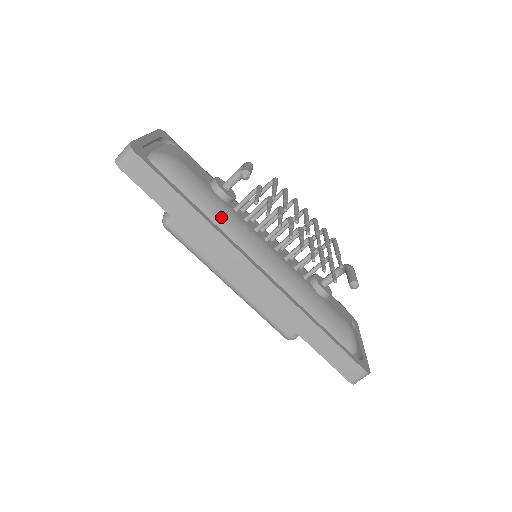
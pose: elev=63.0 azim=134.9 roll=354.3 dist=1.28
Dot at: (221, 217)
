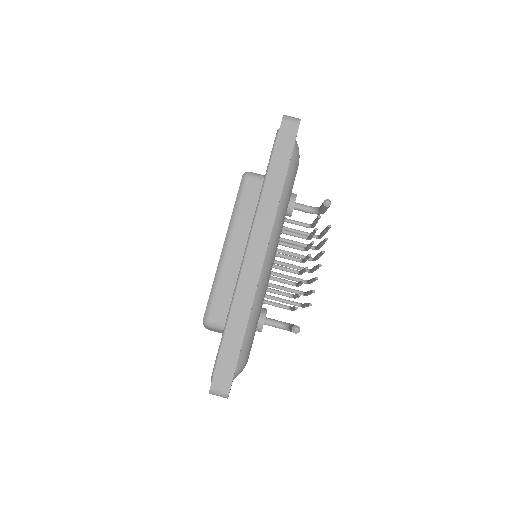
Dot at: (282, 207)
